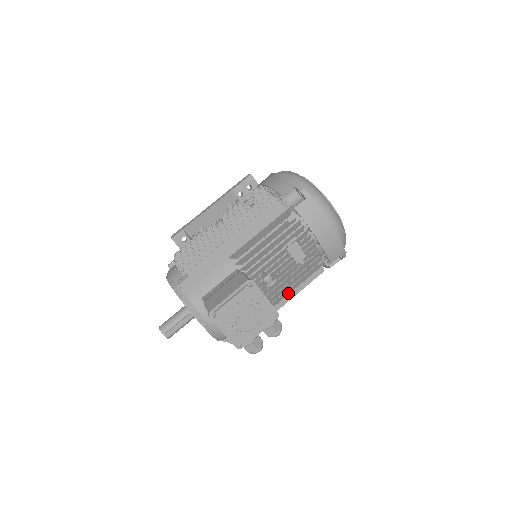
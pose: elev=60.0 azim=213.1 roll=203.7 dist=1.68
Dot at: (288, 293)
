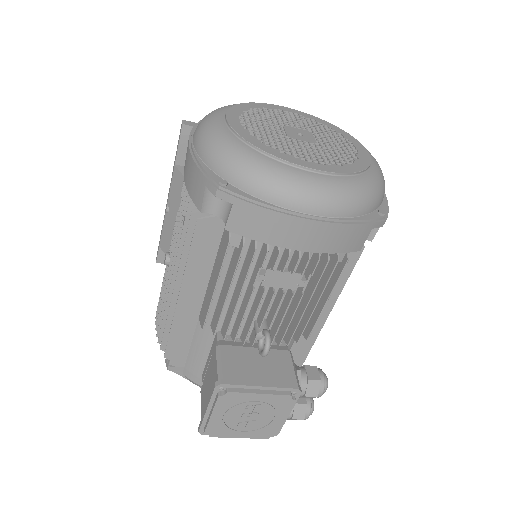
Dot at: (315, 318)
